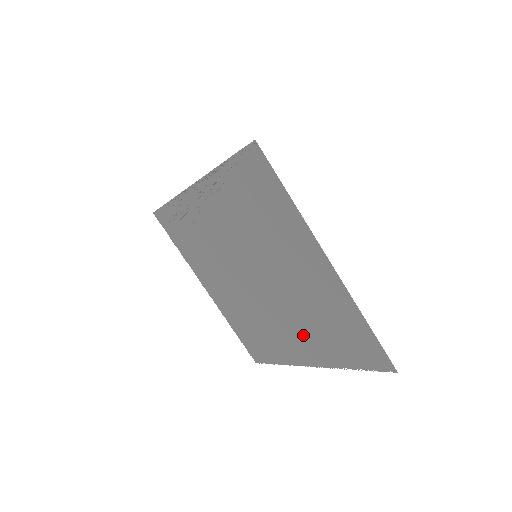
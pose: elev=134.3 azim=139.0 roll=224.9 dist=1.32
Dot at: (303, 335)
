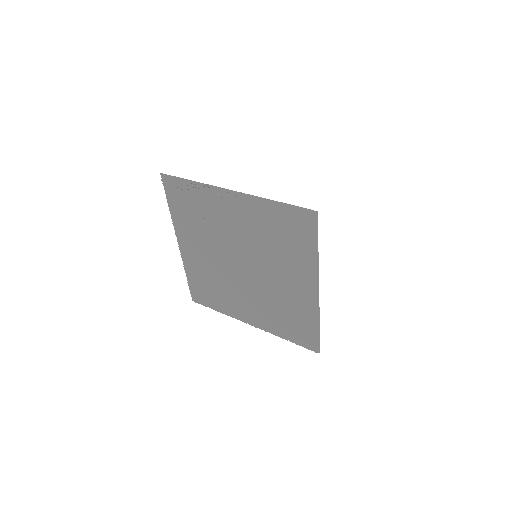
Dot at: (259, 309)
